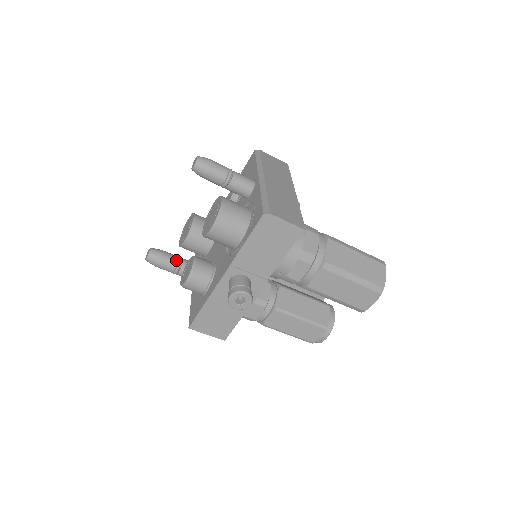
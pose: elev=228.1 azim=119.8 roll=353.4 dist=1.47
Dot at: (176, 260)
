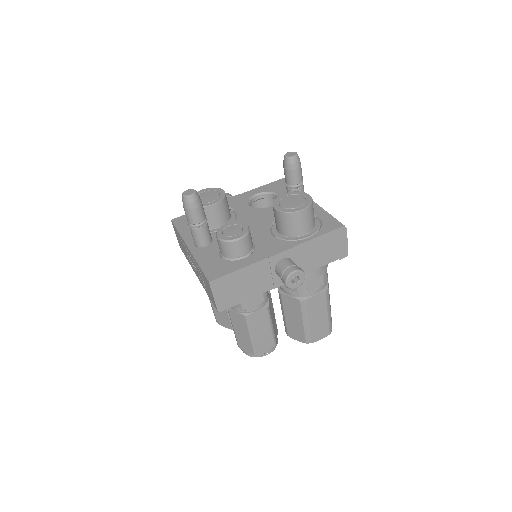
Dot at: (205, 215)
